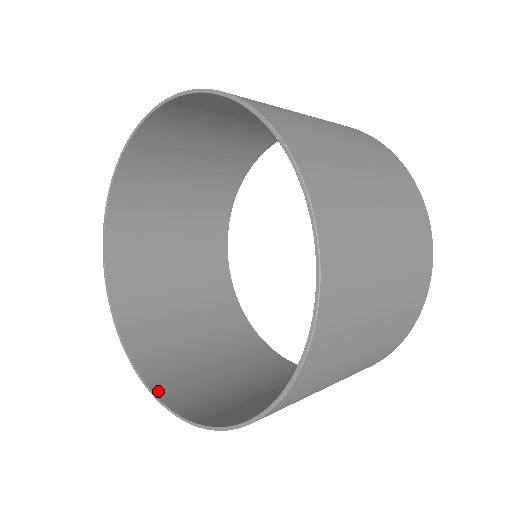
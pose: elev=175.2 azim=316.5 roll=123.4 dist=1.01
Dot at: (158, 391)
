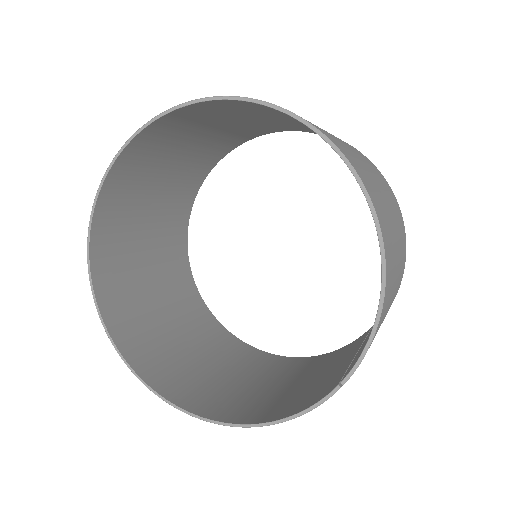
Dot at: (212, 416)
